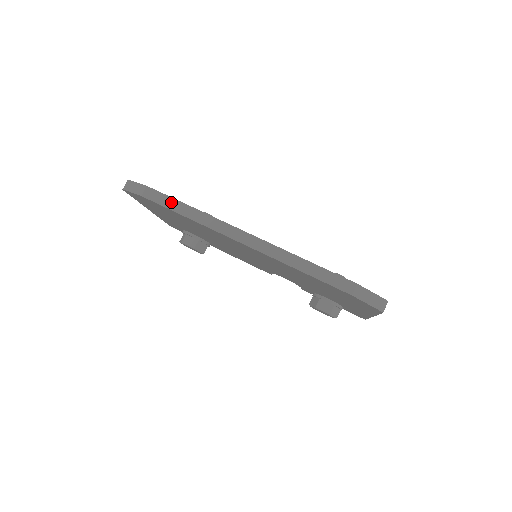
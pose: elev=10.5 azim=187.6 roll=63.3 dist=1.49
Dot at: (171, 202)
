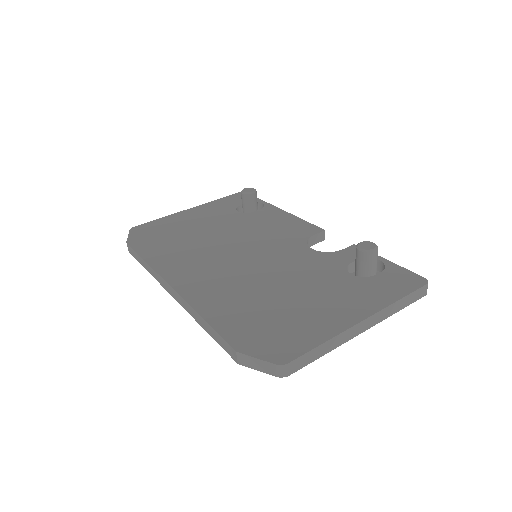
Dot at: (137, 257)
